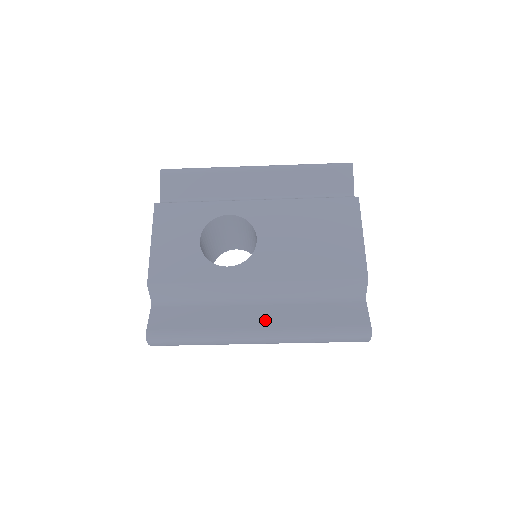
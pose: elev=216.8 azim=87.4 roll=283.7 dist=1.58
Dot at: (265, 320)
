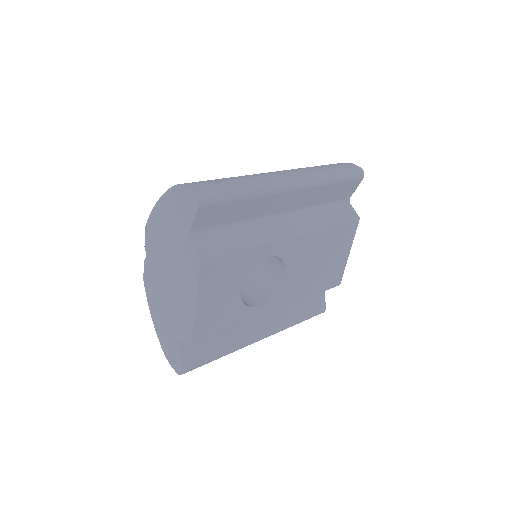
Dot at: (268, 327)
